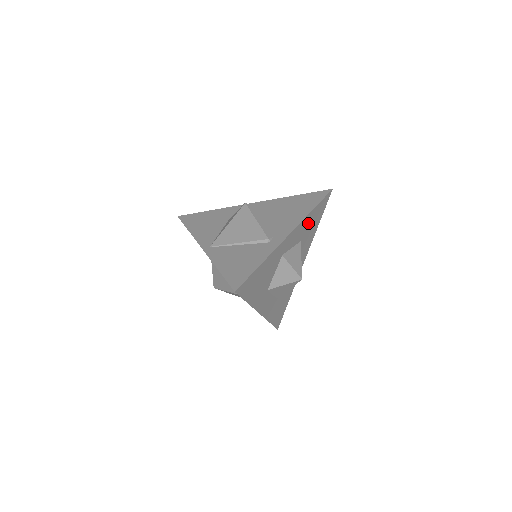
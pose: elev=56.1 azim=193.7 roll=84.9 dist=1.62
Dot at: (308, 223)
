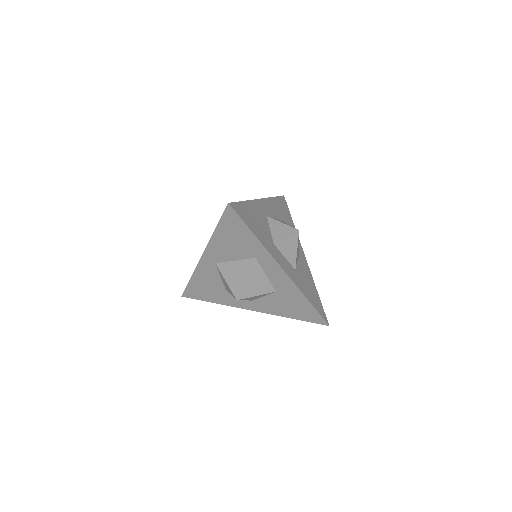
Dot at: (278, 208)
